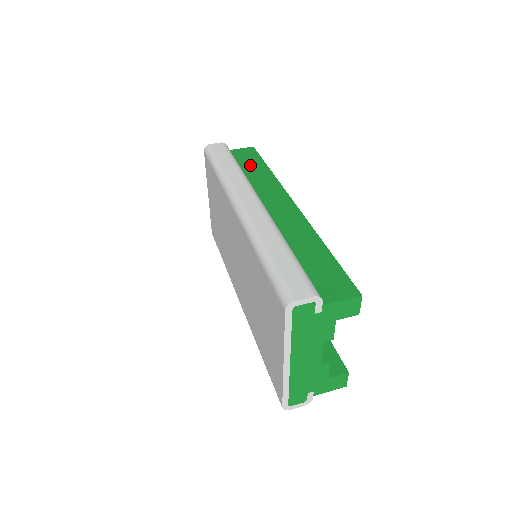
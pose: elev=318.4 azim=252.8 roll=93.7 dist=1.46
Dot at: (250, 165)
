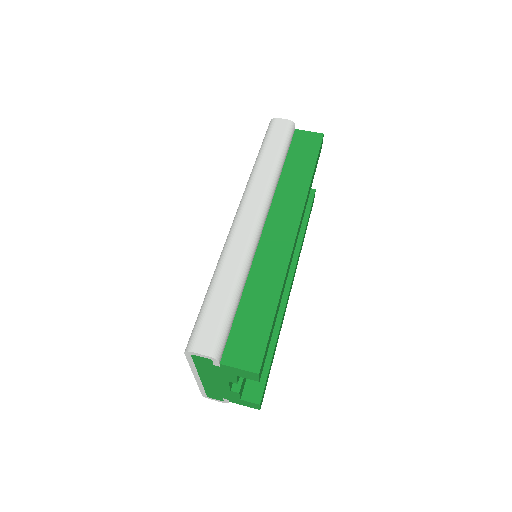
Dot at: (299, 160)
